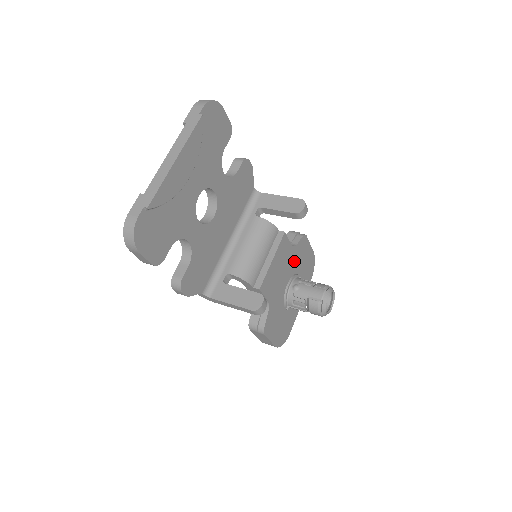
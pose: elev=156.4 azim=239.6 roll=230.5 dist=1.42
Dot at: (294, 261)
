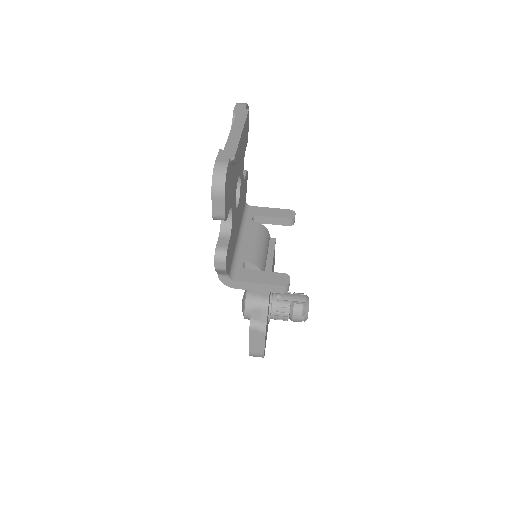
Dot at: occluded
